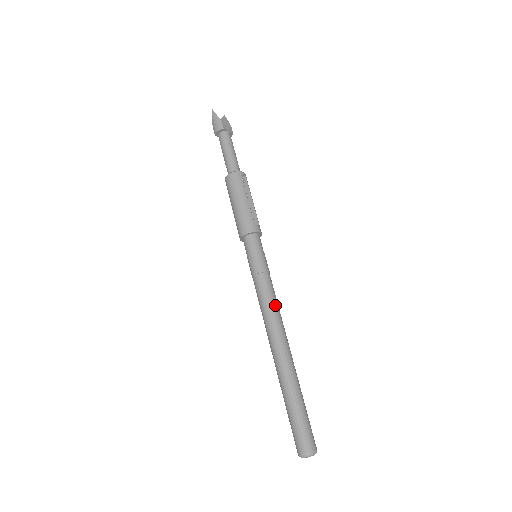
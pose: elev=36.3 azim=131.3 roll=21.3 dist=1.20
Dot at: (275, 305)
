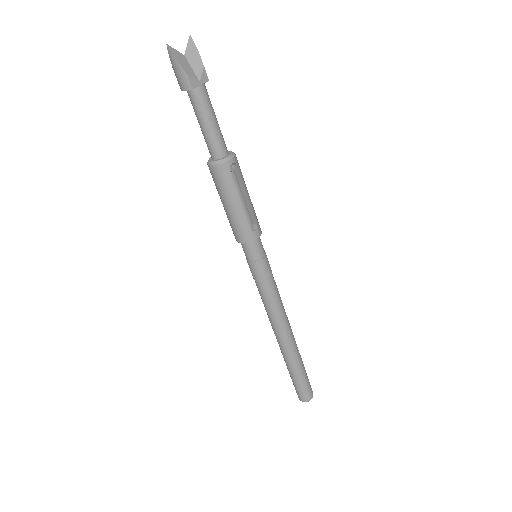
Dot at: (278, 307)
